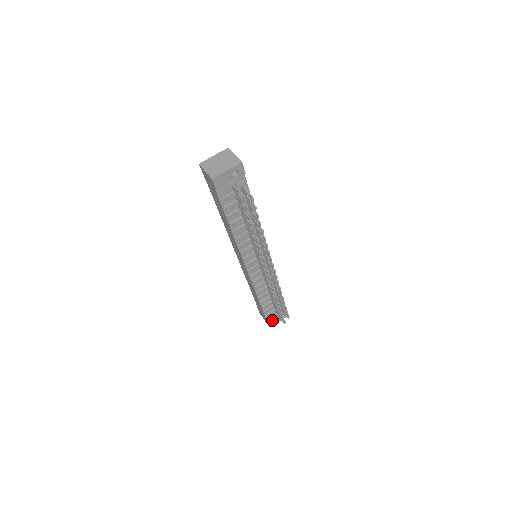
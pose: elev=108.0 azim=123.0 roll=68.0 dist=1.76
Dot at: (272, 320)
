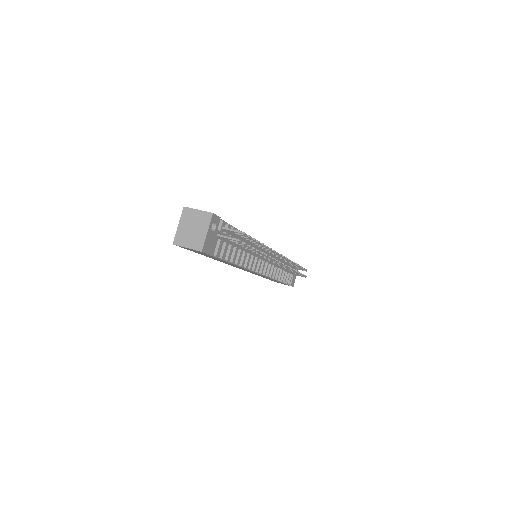
Dot at: (292, 281)
